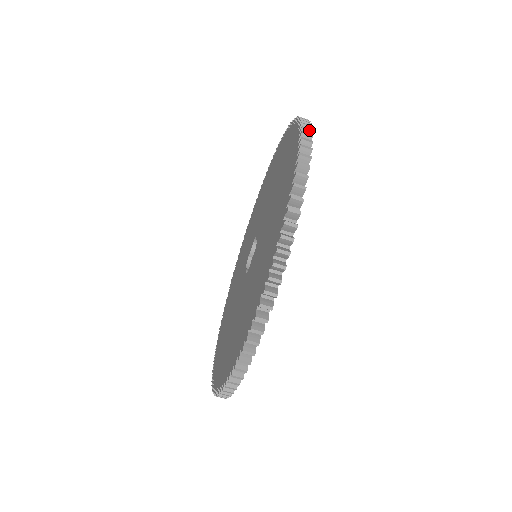
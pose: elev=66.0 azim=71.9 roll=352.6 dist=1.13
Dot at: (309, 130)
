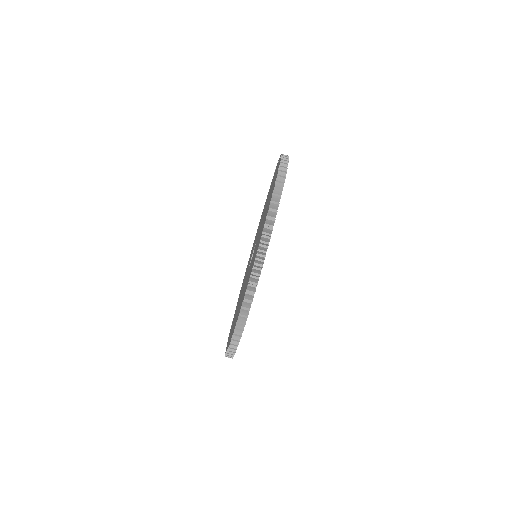
Dot at: (272, 221)
